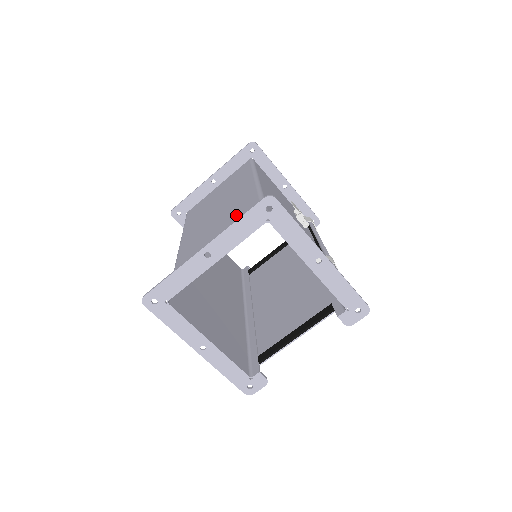
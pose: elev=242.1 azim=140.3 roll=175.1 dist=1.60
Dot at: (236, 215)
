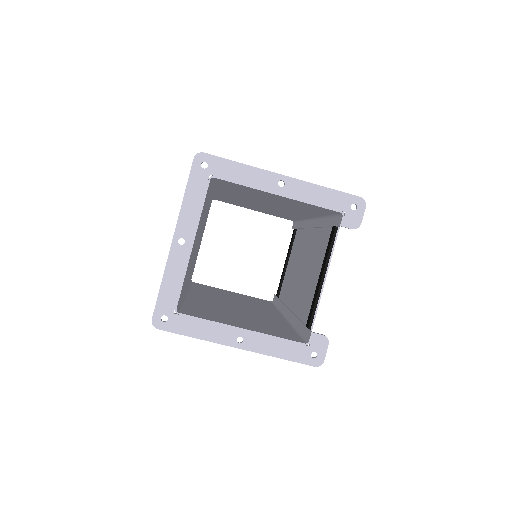
Dot at: occluded
